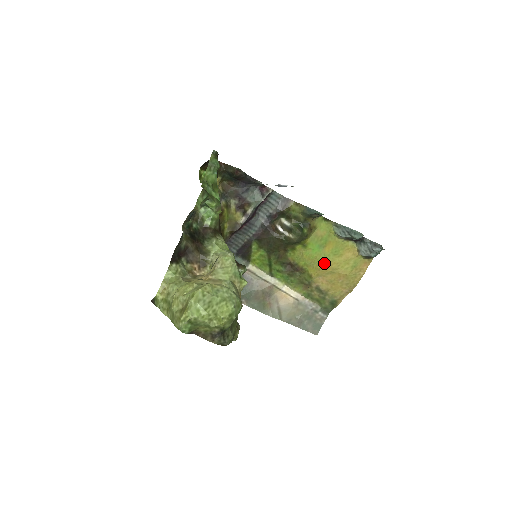
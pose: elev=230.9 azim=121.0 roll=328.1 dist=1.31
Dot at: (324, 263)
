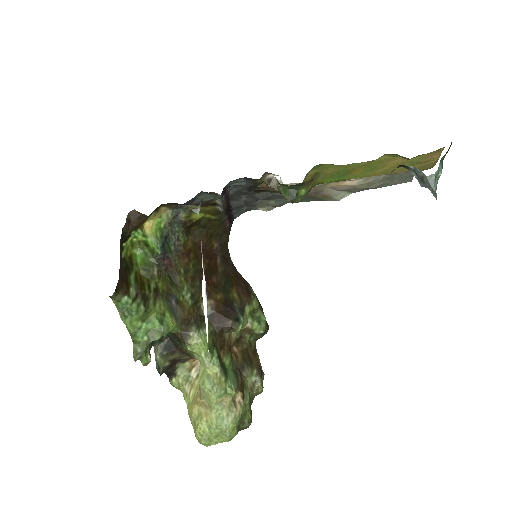
Dot at: (363, 177)
